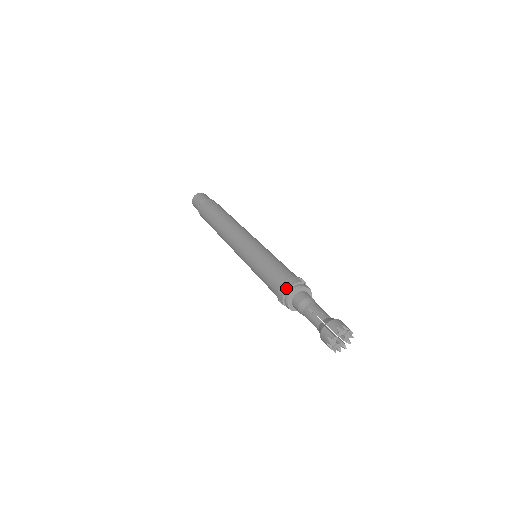
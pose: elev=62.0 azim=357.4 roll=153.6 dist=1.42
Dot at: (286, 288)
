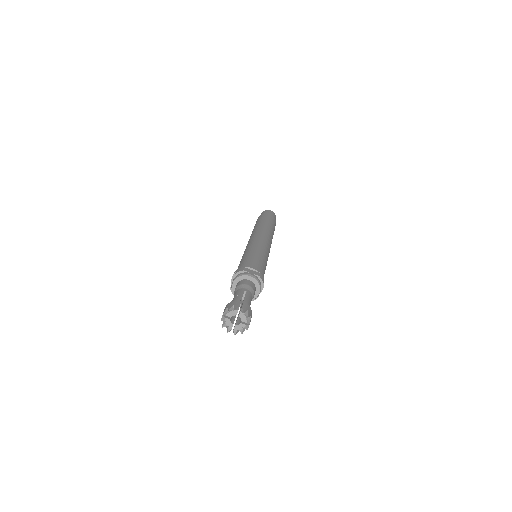
Dot at: (232, 280)
